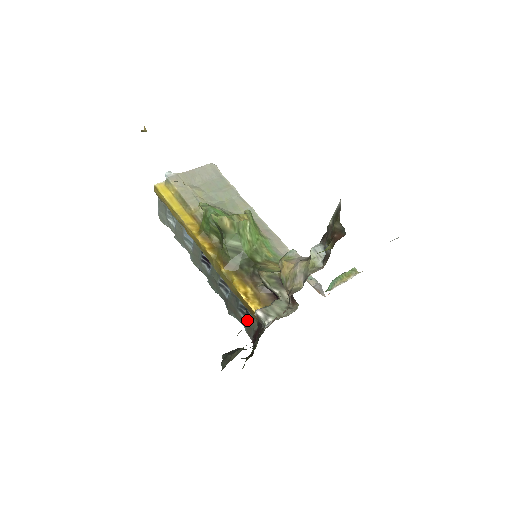
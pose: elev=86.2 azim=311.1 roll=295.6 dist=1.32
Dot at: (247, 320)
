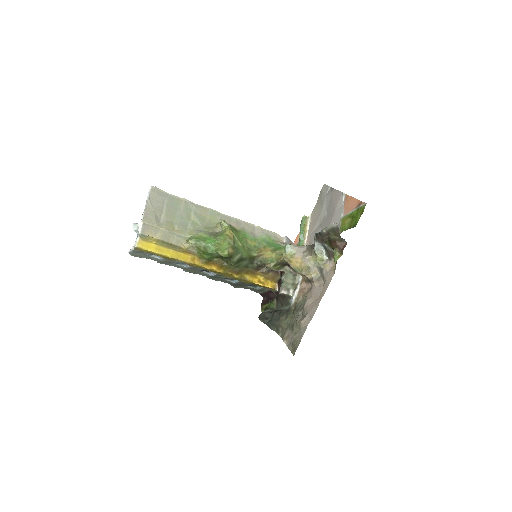
Dot at: (257, 288)
